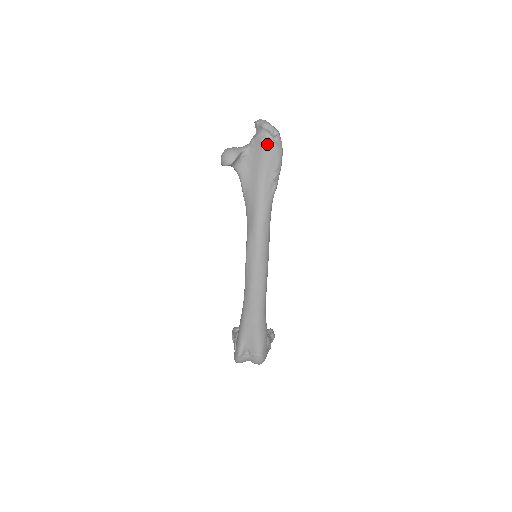
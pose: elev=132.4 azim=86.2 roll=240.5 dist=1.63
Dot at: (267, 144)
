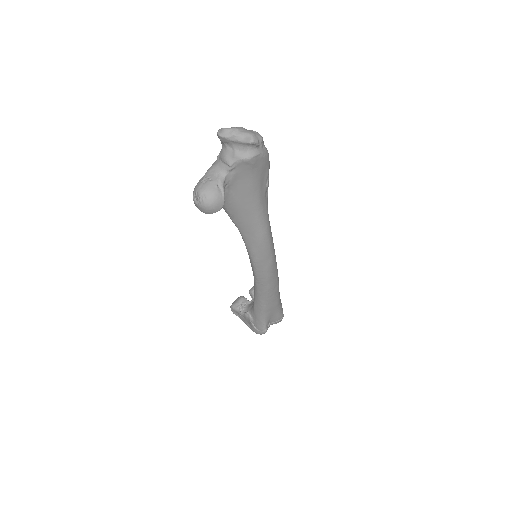
Dot at: (256, 160)
